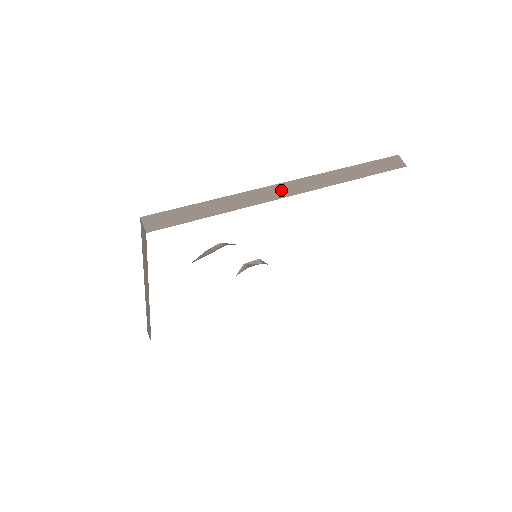
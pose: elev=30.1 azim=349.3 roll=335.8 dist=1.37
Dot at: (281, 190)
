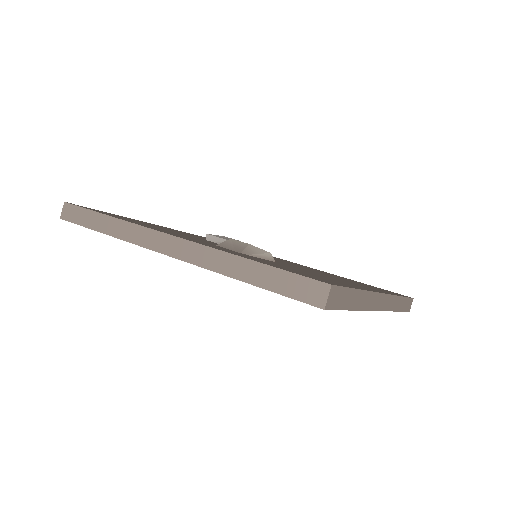
Dot at: (381, 301)
